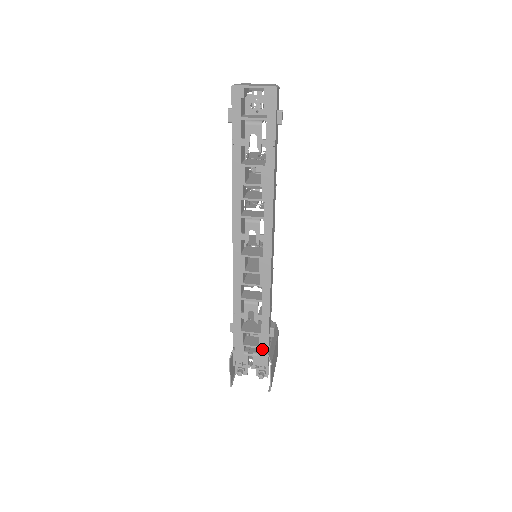
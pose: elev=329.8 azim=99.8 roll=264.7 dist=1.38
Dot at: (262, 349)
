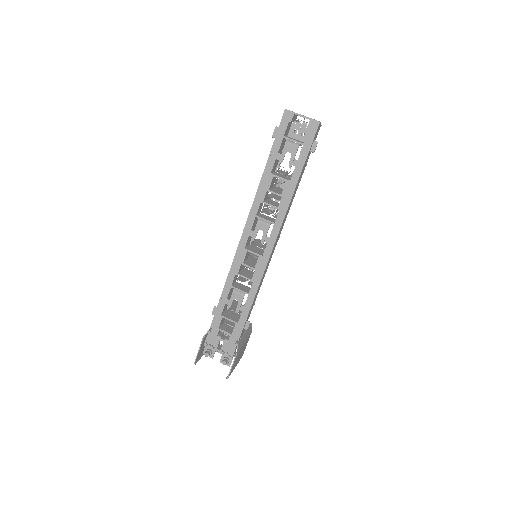
Dot at: (234, 337)
